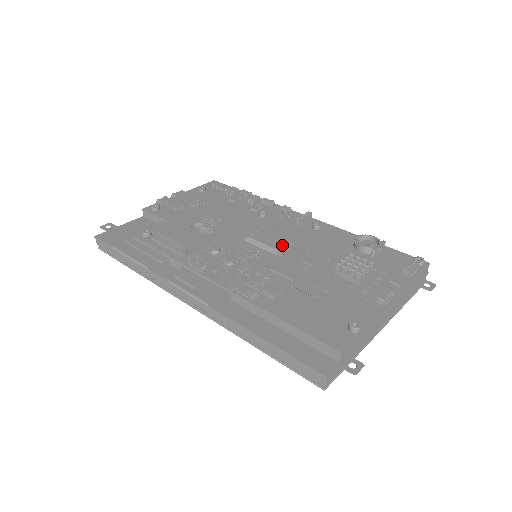
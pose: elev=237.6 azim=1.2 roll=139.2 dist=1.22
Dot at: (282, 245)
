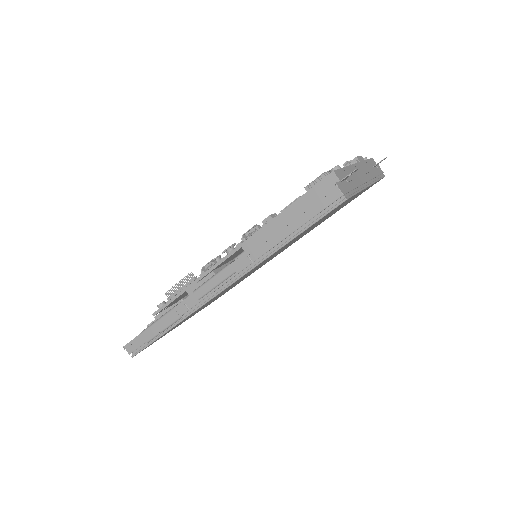
Dot at: occluded
